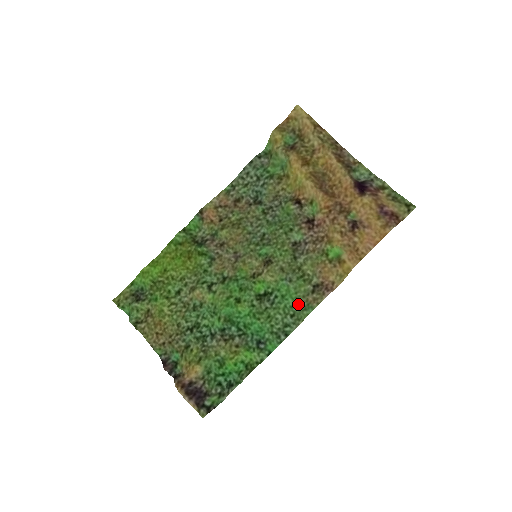
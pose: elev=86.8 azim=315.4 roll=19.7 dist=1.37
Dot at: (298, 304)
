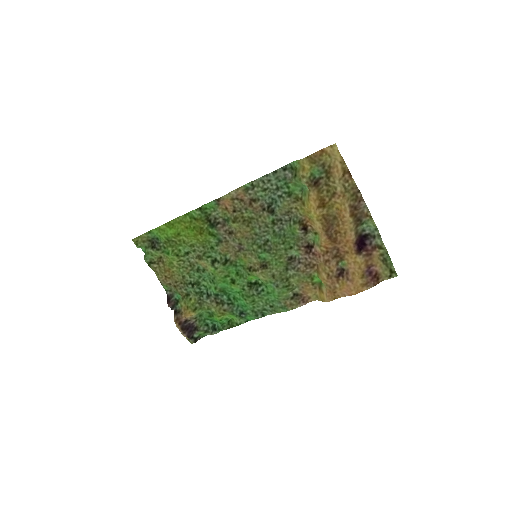
Dot at: (278, 302)
